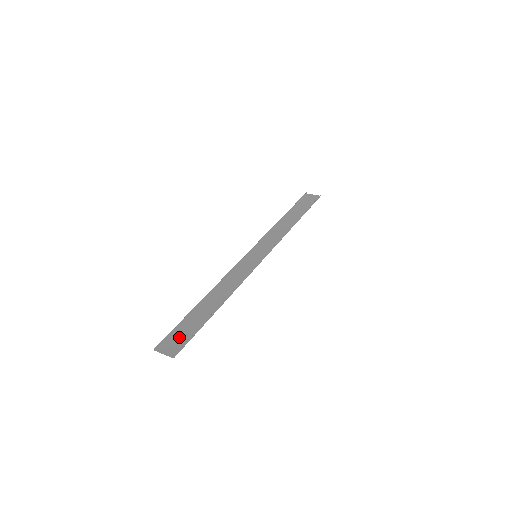
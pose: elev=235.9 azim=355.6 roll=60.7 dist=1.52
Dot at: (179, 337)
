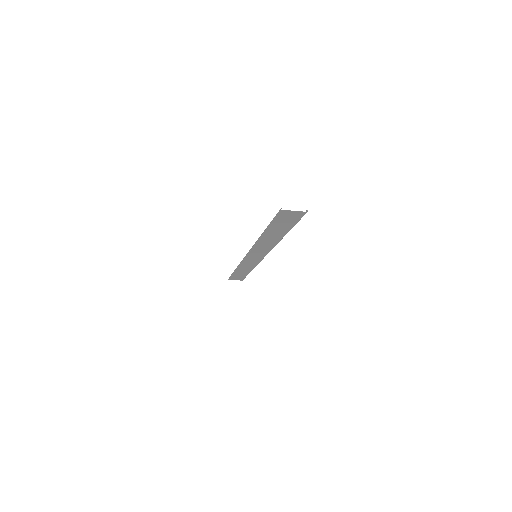
Dot at: (287, 219)
